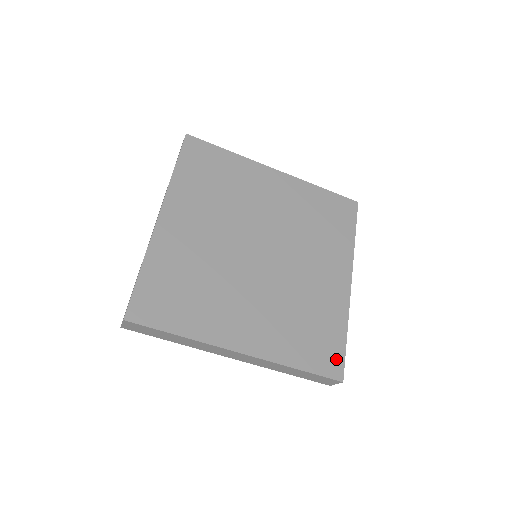
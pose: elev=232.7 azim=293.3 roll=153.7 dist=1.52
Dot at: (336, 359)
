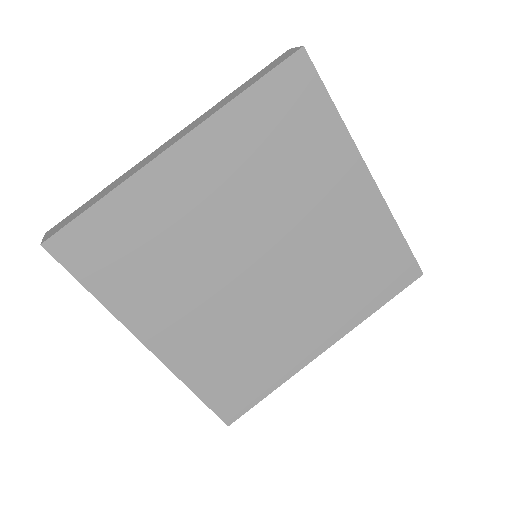
Dot at: (240, 405)
